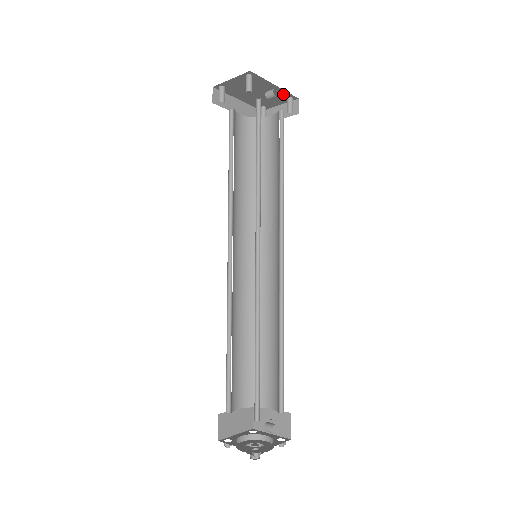
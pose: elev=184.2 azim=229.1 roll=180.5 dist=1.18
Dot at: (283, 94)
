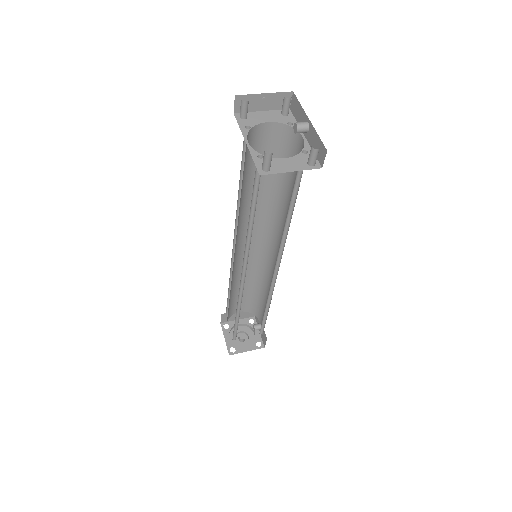
Dot at: occluded
